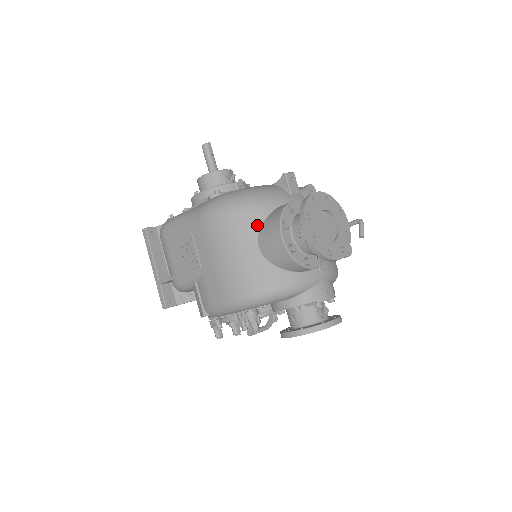
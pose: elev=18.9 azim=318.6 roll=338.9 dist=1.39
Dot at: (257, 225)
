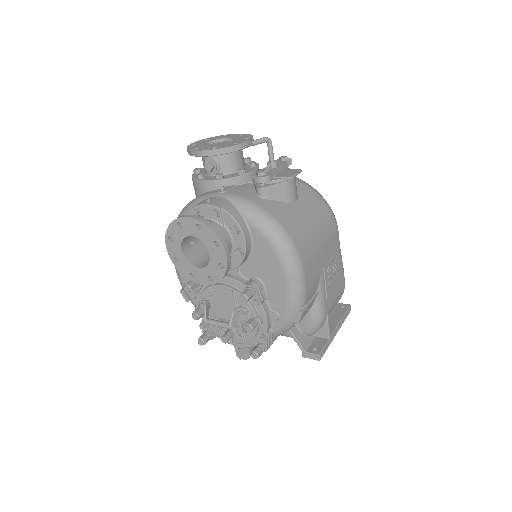
Dot at: occluded
